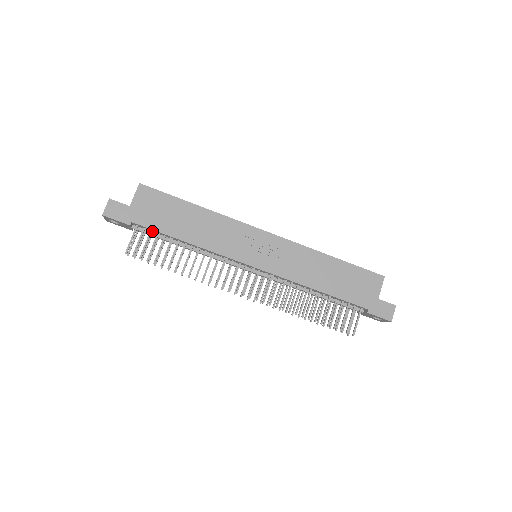
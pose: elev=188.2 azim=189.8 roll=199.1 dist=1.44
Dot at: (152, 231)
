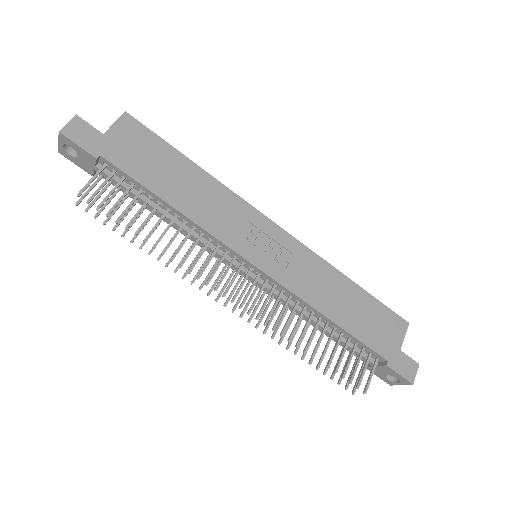
Dot at: (124, 179)
